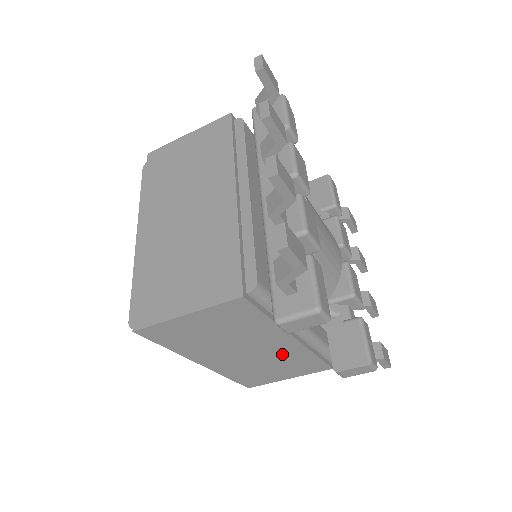
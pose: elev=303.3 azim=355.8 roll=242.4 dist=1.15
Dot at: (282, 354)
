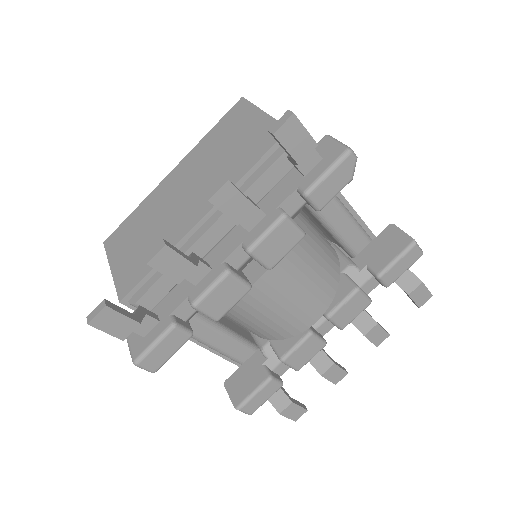
Dot at: occluded
